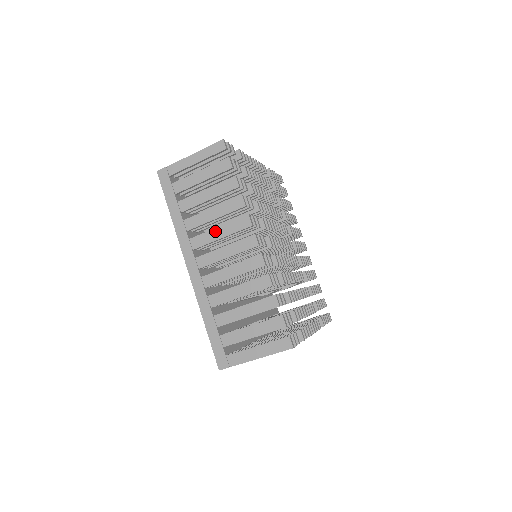
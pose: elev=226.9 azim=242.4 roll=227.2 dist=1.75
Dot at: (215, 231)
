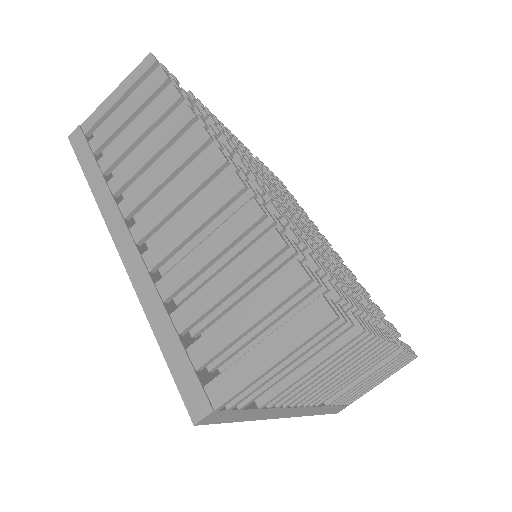
Dot at: (154, 174)
